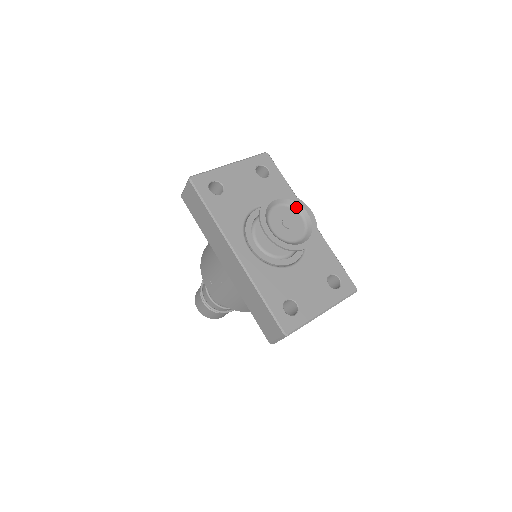
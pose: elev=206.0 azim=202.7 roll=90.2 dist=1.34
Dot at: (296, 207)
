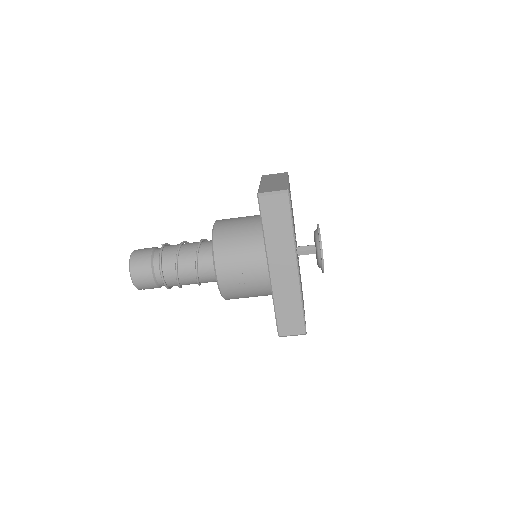
Dot at: occluded
